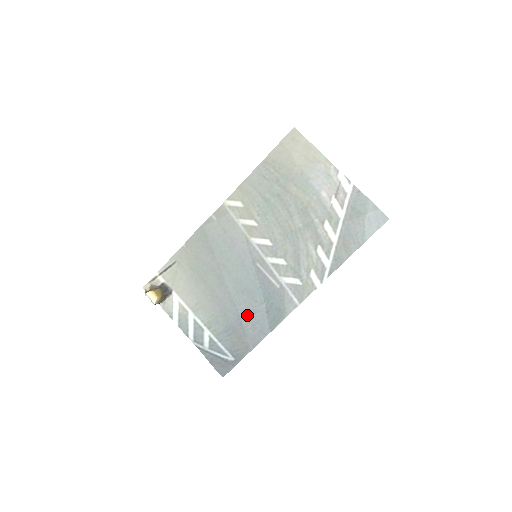
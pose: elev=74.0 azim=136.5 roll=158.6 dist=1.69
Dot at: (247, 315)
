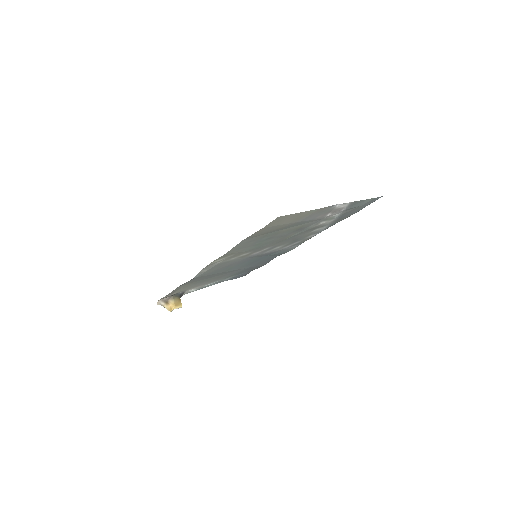
Dot at: (257, 264)
